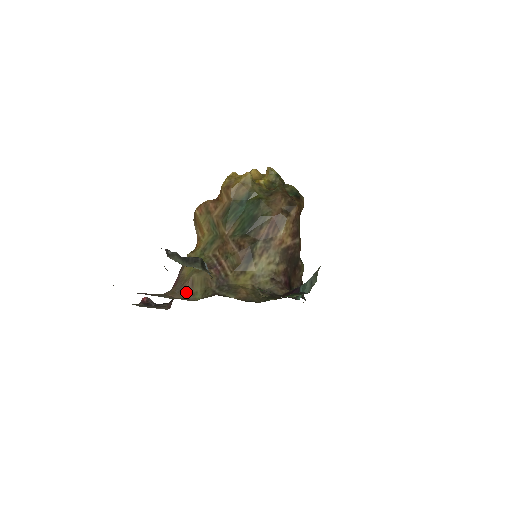
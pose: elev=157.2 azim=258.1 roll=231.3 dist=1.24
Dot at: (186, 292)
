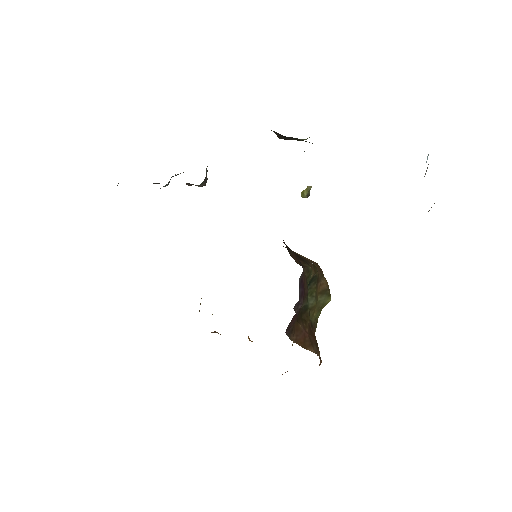
Dot at: occluded
